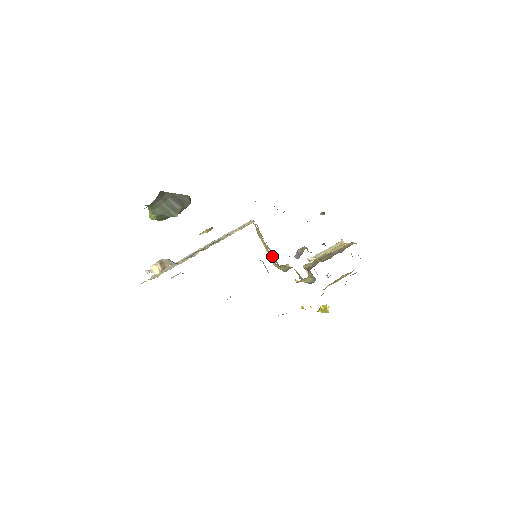
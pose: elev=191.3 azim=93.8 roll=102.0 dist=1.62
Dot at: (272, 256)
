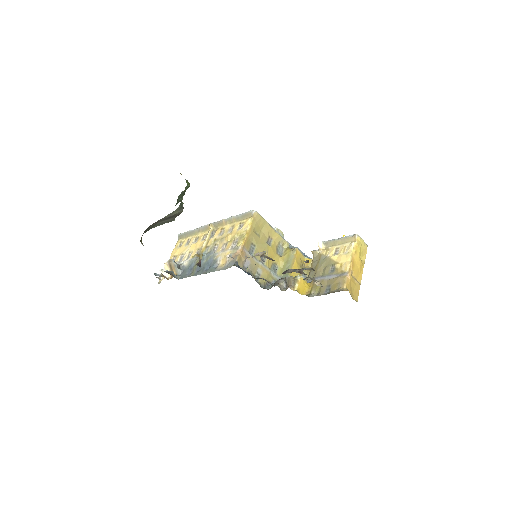
Dot at: (281, 237)
